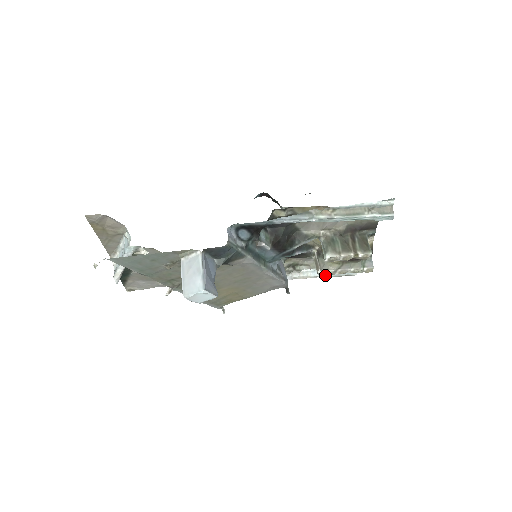
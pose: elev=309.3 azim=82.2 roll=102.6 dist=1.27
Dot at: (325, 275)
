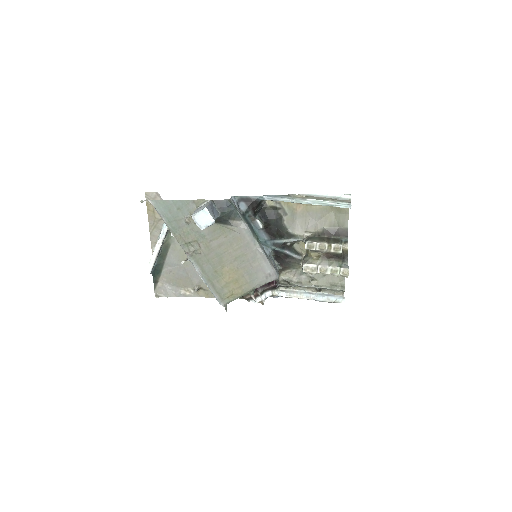
Dot at: (316, 297)
